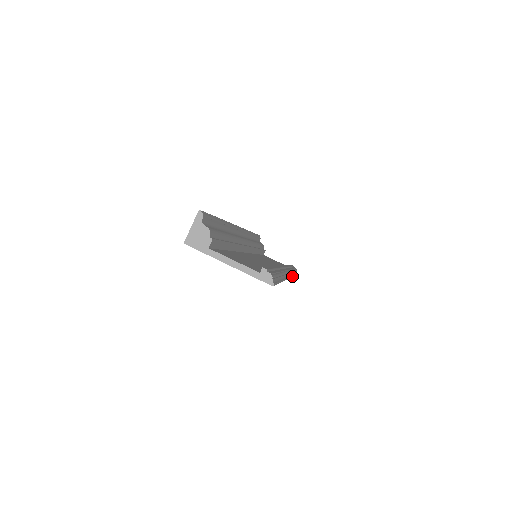
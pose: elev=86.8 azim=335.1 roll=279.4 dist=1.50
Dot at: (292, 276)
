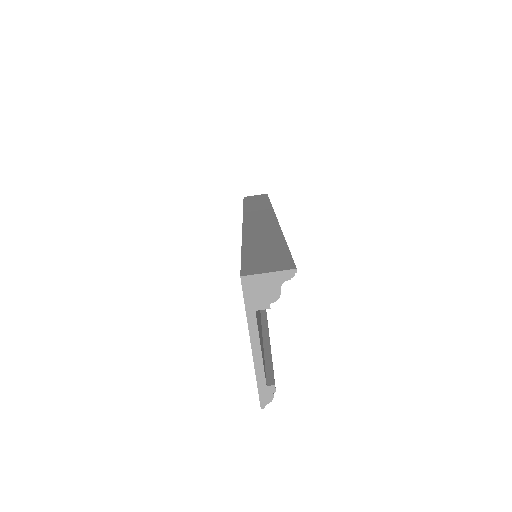
Dot at: occluded
